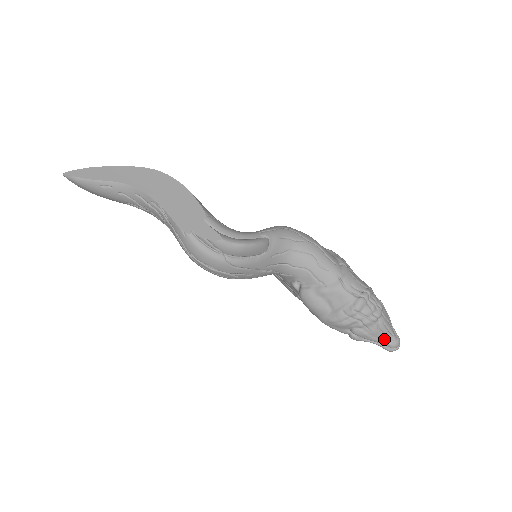
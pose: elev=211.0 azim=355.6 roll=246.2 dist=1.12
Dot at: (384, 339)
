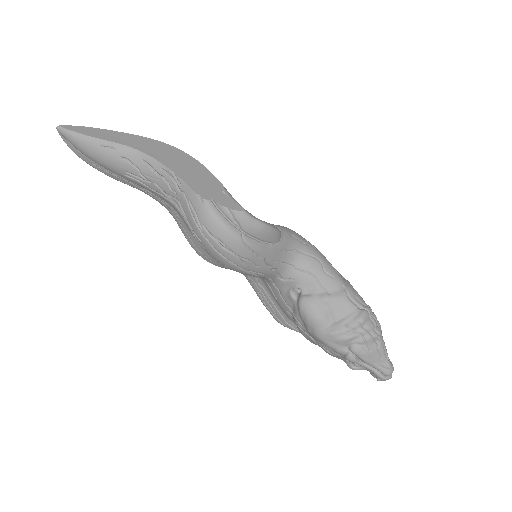
Dot at: (380, 363)
